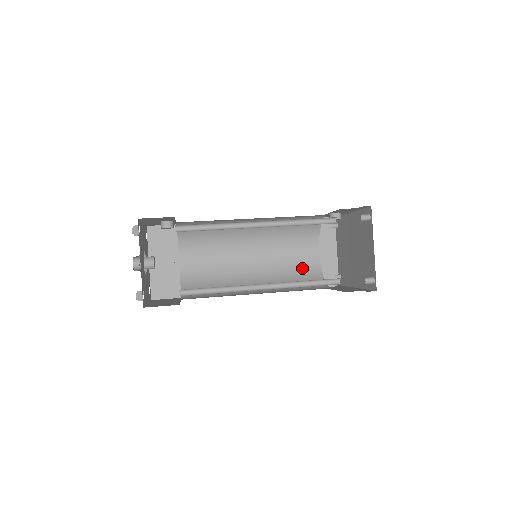
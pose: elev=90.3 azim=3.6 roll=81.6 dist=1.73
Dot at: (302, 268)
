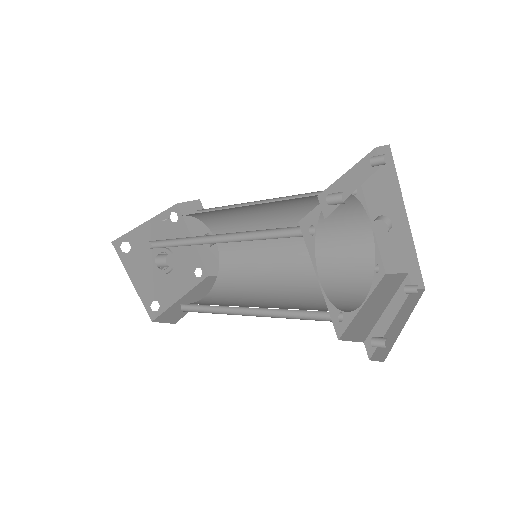
Dot at: (323, 309)
